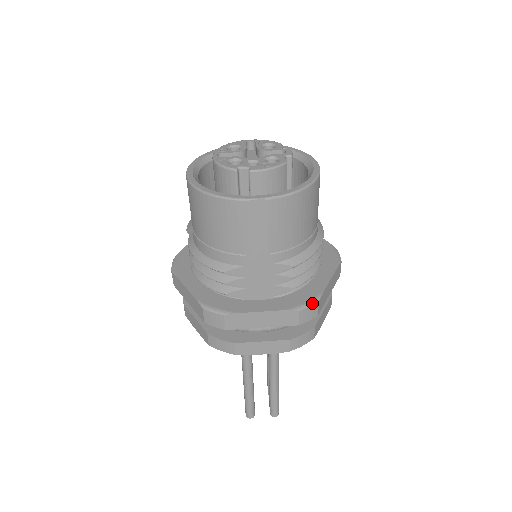
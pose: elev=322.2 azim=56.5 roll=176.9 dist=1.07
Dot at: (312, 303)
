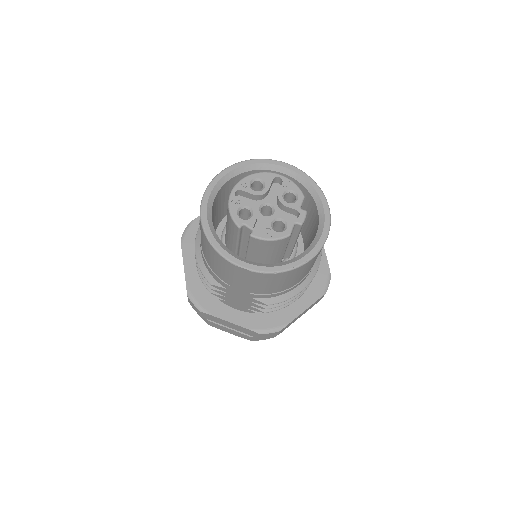
Dot at: (274, 331)
